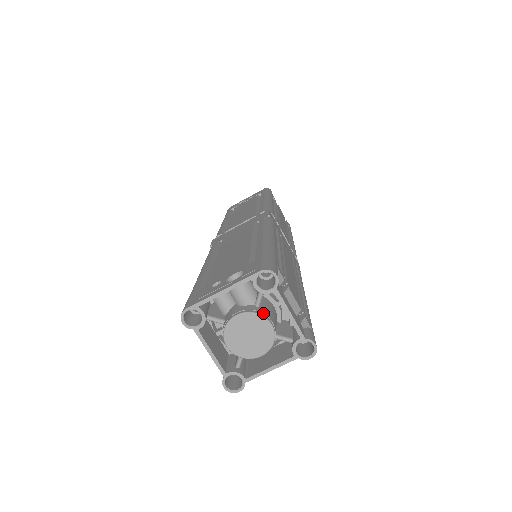
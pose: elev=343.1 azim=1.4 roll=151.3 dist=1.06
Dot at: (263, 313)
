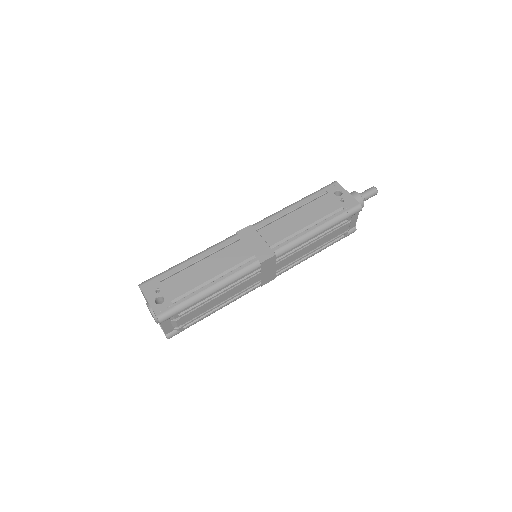
Dot at: occluded
